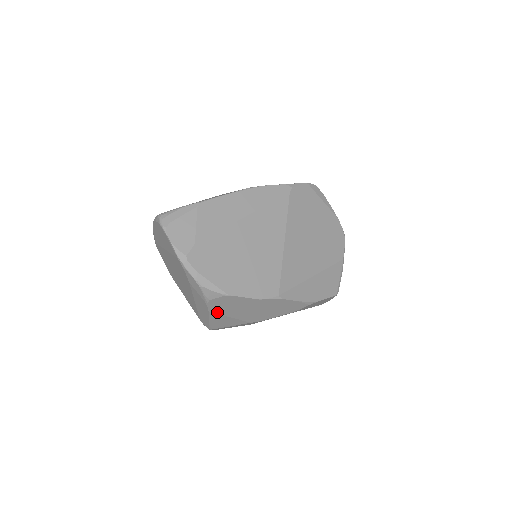
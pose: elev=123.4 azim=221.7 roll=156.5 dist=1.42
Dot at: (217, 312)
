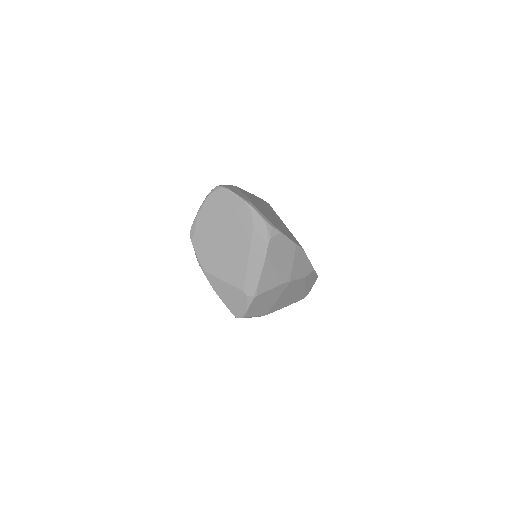
Dot at: (270, 259)
